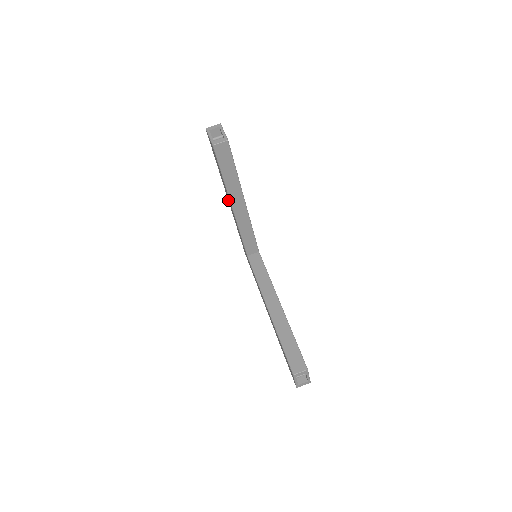
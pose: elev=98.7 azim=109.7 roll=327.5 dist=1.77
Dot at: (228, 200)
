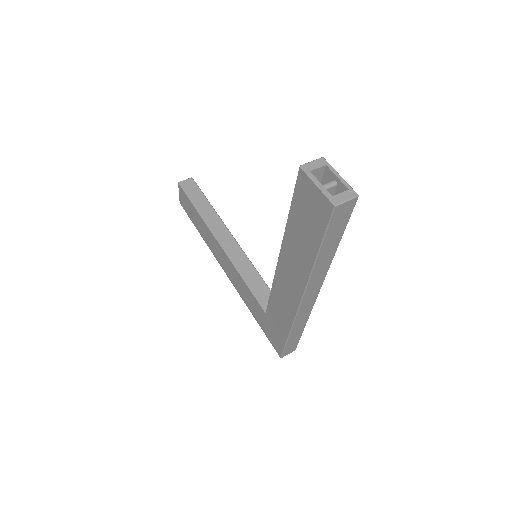
Dot at: (222, 266)
